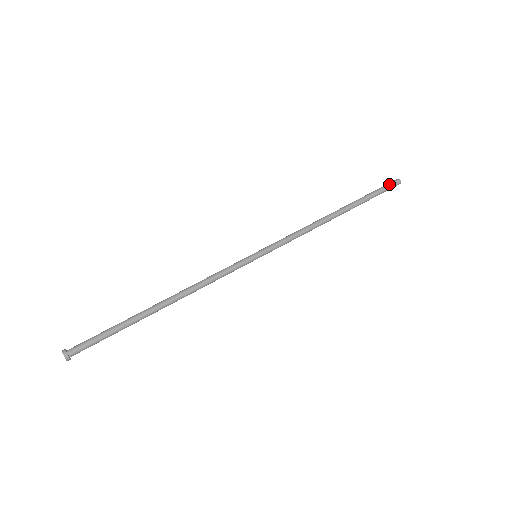
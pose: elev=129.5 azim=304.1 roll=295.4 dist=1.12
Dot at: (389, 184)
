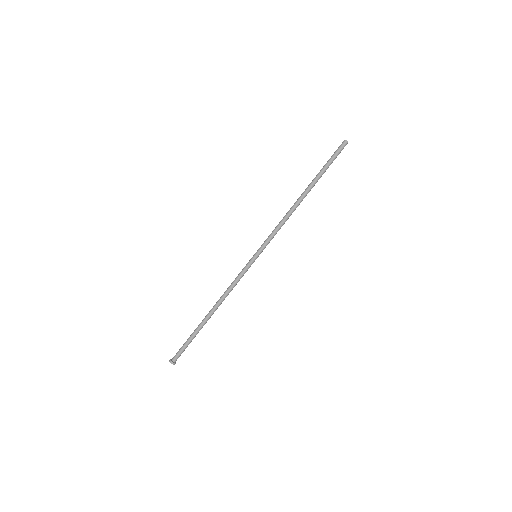
Dot at: (337, 149)
